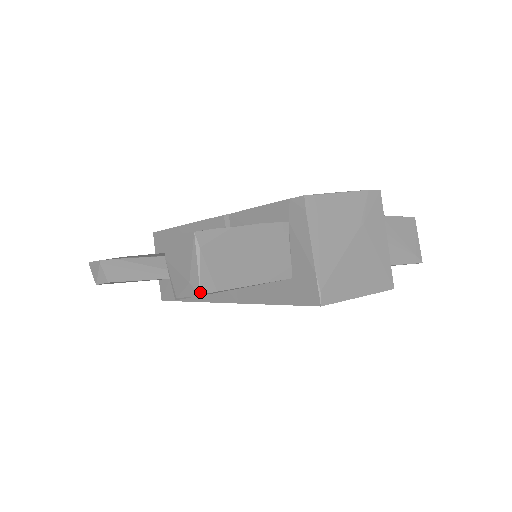
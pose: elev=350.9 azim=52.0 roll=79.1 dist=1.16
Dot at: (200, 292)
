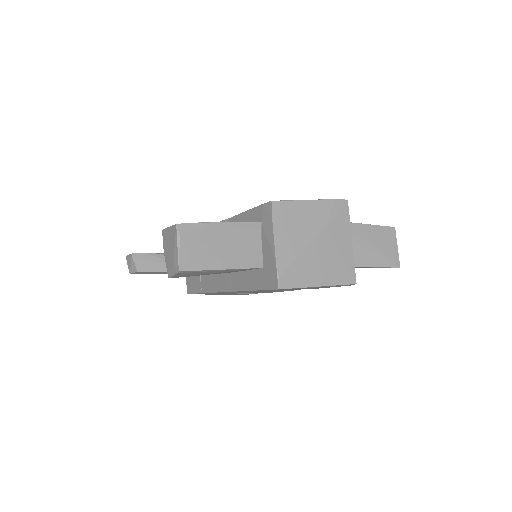
Dot at: (179, 269)
